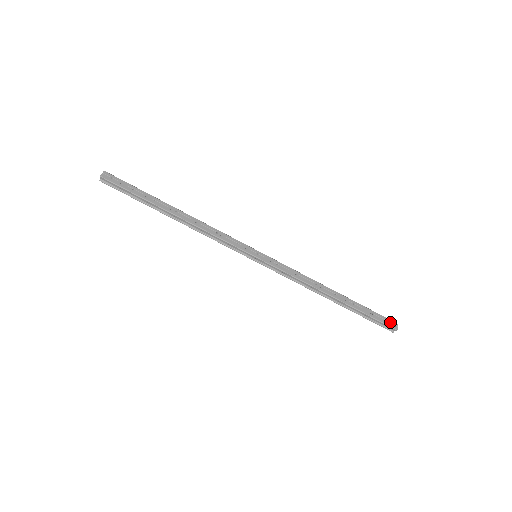
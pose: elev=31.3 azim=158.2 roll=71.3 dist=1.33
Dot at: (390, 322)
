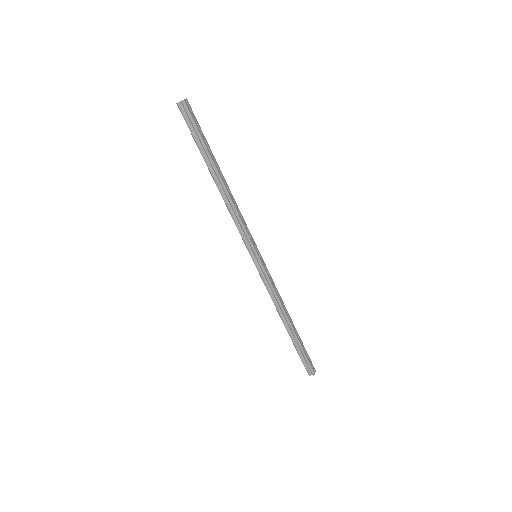
Dot at: (313, 366)
